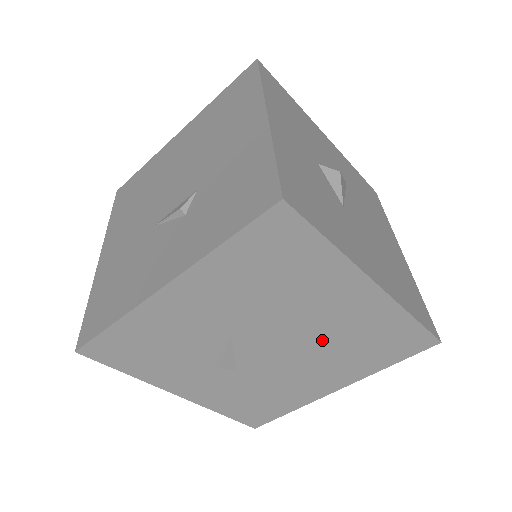
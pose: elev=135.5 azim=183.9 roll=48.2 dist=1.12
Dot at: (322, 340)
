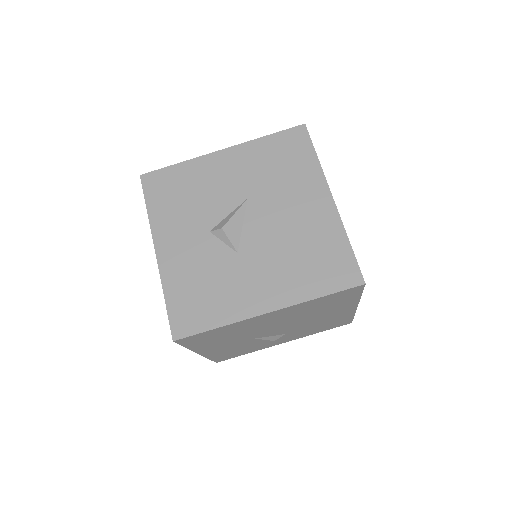
Dot at: (296, 318)
